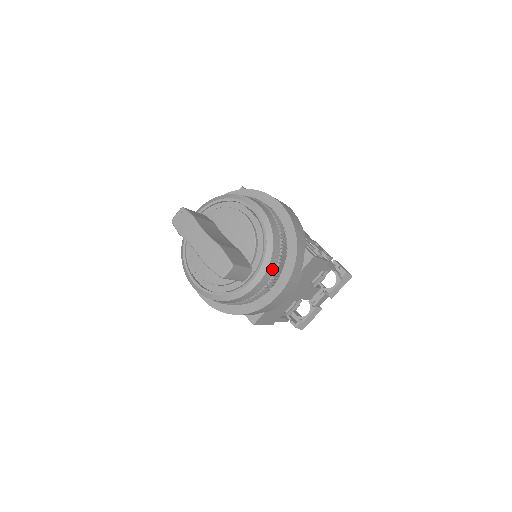
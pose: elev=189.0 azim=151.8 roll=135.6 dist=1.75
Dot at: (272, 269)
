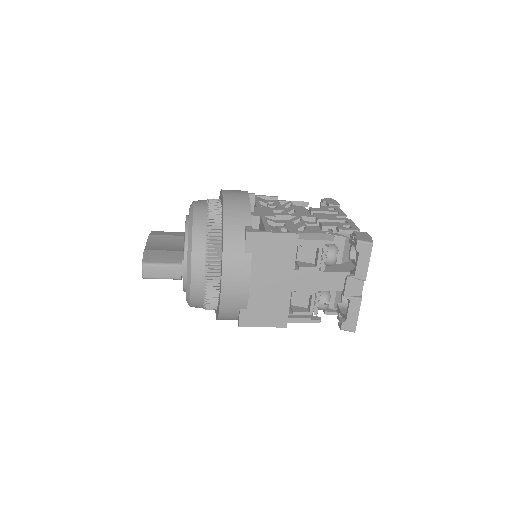
Dot at: (200, 259)
